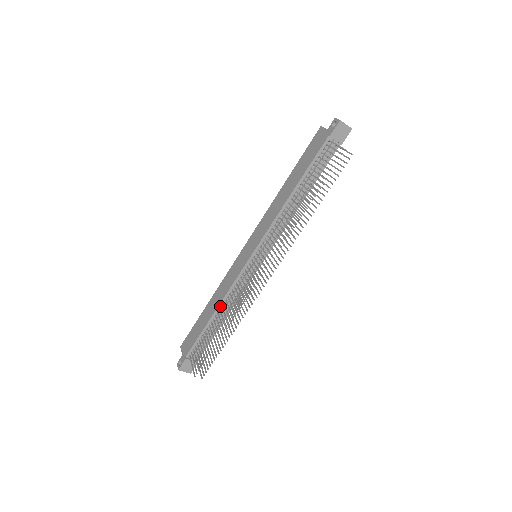
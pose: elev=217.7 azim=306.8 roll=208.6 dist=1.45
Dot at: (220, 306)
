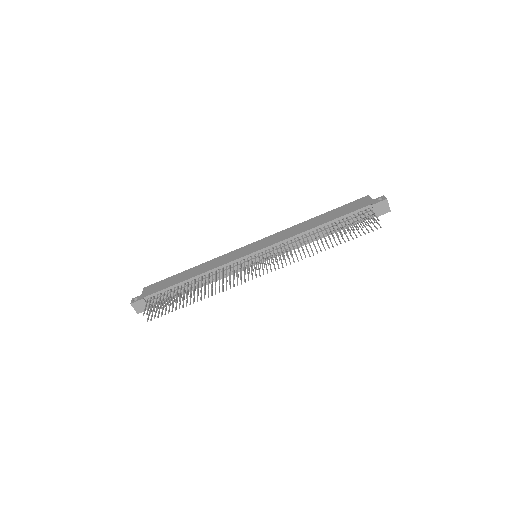
Dot at: (201, 275)
